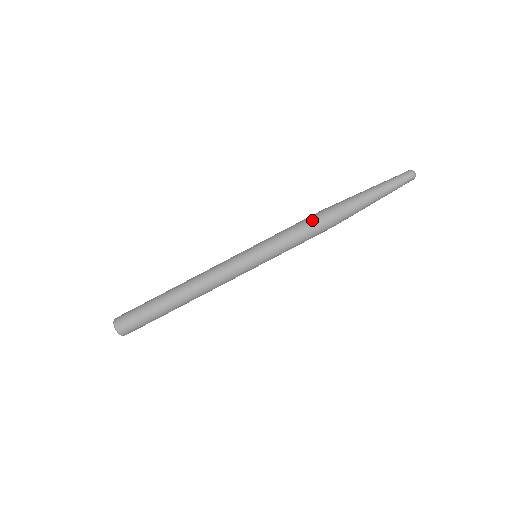
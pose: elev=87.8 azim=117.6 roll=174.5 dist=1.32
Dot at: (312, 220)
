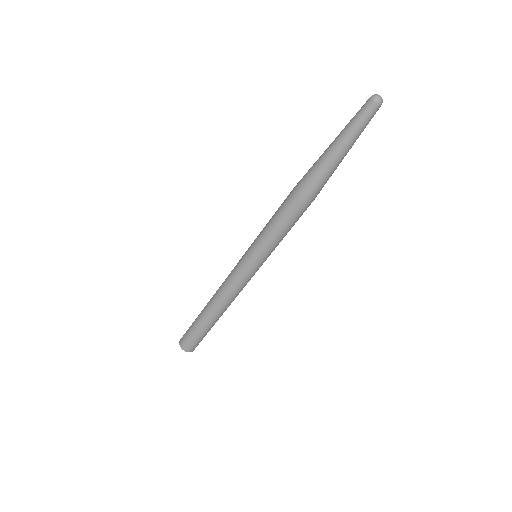
Dot at: (294, 213)
